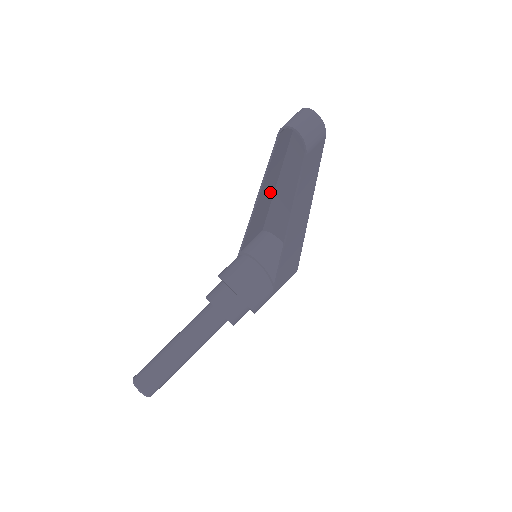
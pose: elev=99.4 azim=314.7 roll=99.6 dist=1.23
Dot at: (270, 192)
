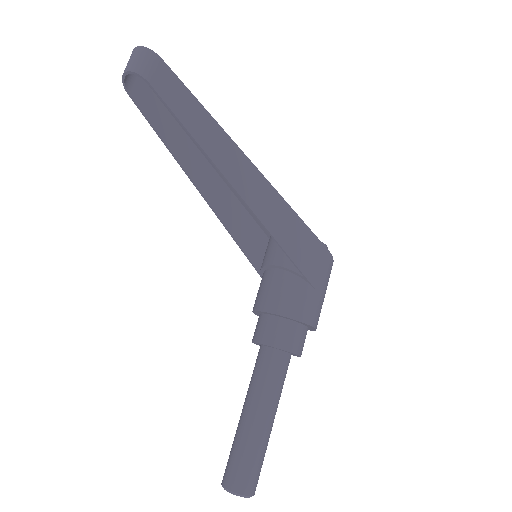
Dot at: (214, 180)
